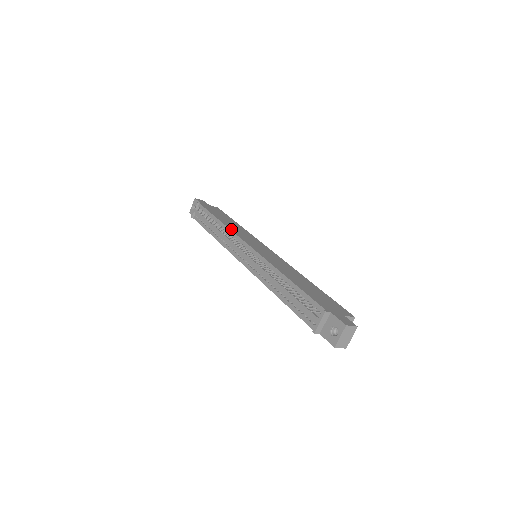
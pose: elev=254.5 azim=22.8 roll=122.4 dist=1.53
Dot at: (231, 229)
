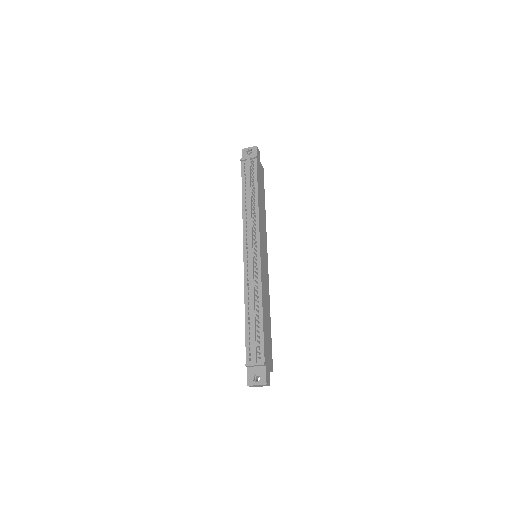
Dot at: (260, 217)
